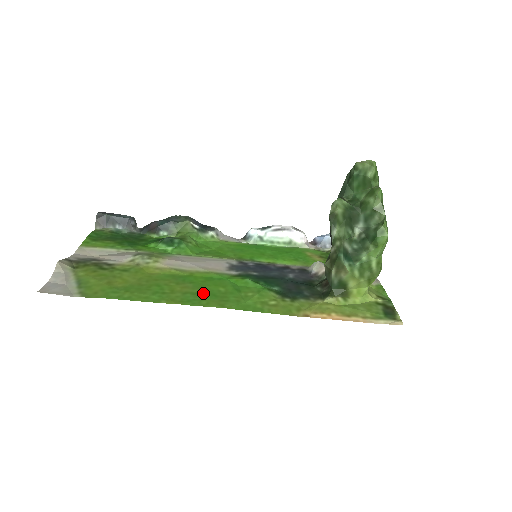
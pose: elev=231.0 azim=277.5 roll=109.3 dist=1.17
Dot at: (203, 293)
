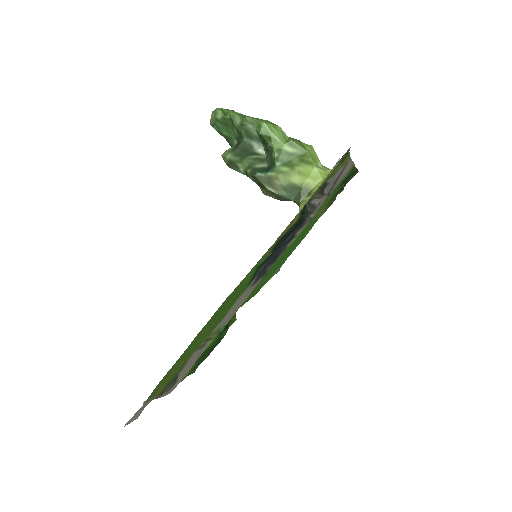
Dot at: (219, 313)
